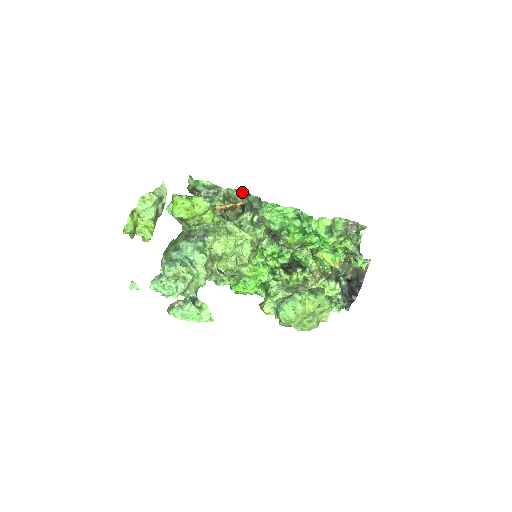
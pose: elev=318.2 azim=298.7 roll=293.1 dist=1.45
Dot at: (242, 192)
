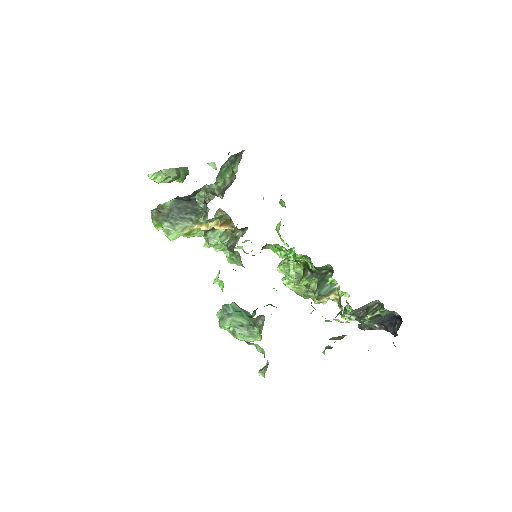
Dot at: occluded
